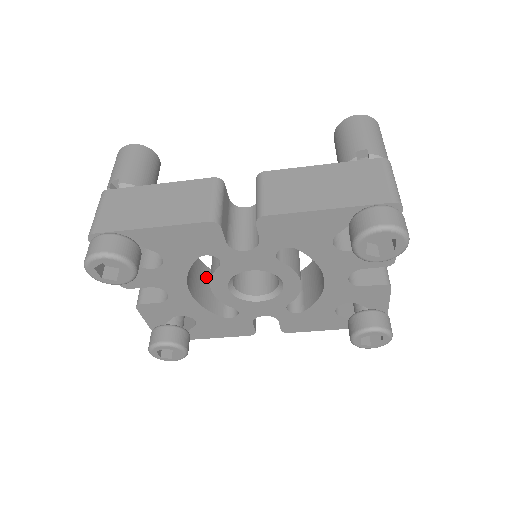
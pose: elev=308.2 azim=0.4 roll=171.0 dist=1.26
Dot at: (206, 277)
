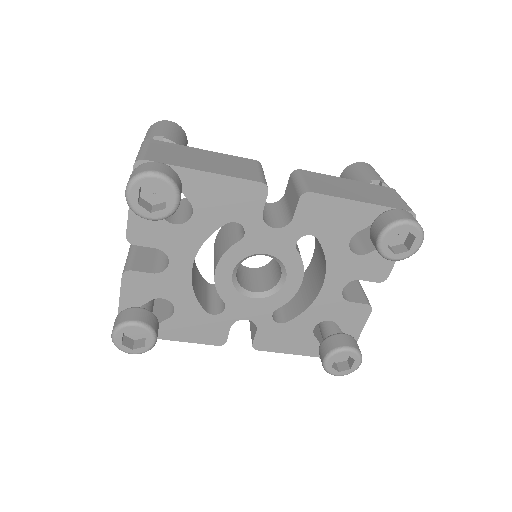
Dot at: (195, 270)
